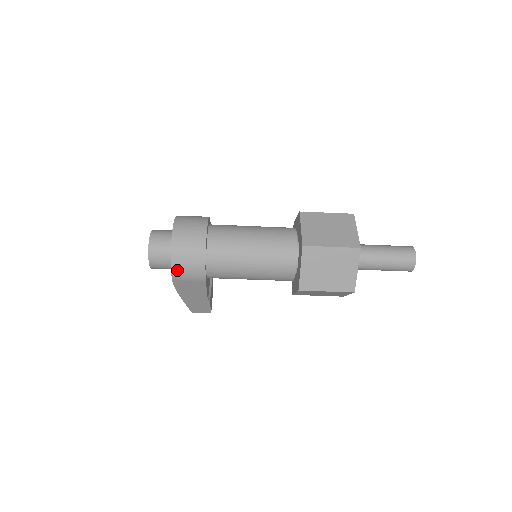
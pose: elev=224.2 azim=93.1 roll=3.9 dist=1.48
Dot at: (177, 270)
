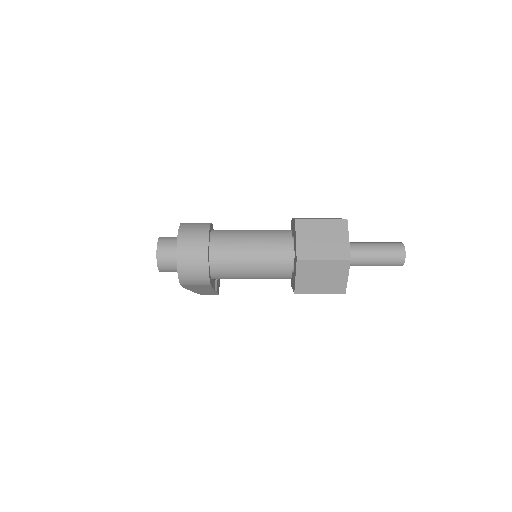
Dot at: (184, 280)
